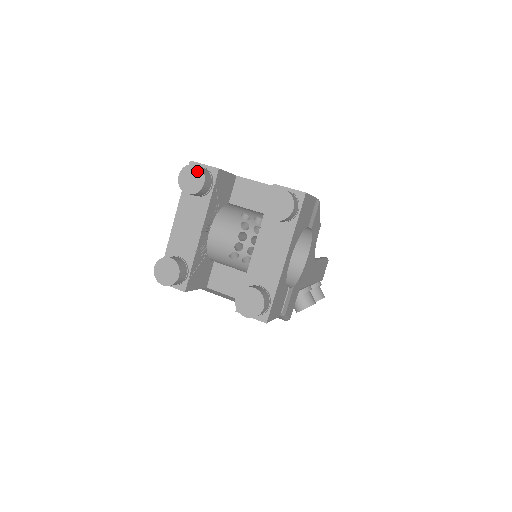
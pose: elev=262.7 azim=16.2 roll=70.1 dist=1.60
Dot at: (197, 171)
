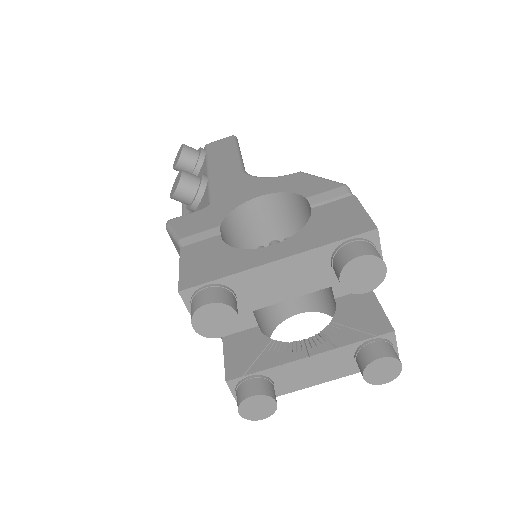
Dot at: (379, 275)
